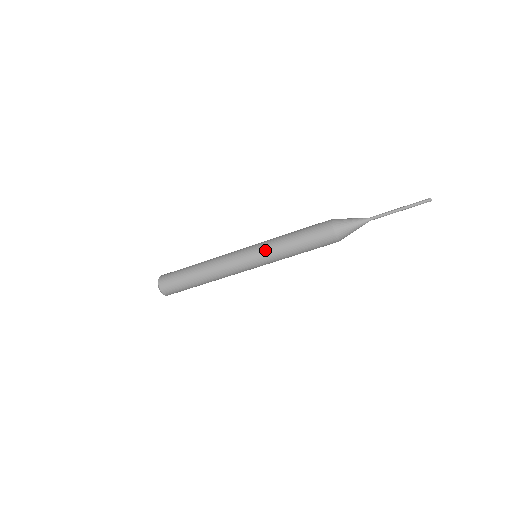
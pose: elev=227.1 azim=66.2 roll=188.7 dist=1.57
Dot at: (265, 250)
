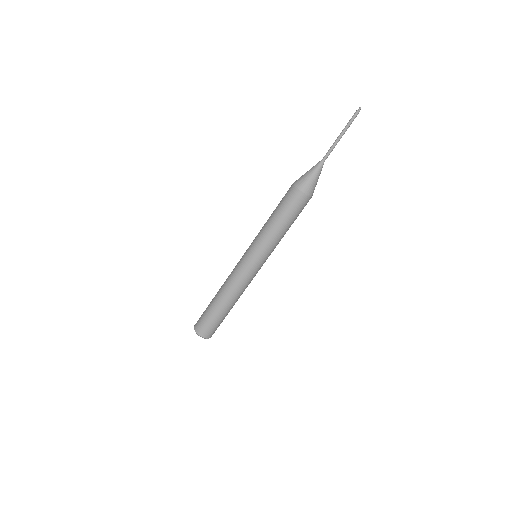
Dot at: (254, 239)
